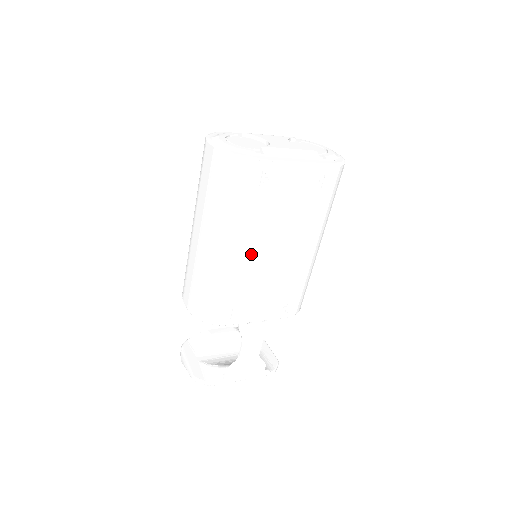
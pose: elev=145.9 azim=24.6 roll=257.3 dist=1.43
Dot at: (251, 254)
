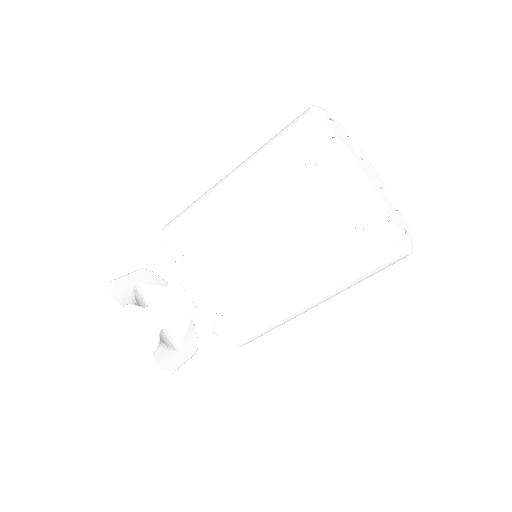
Dot at: (240, 220)
